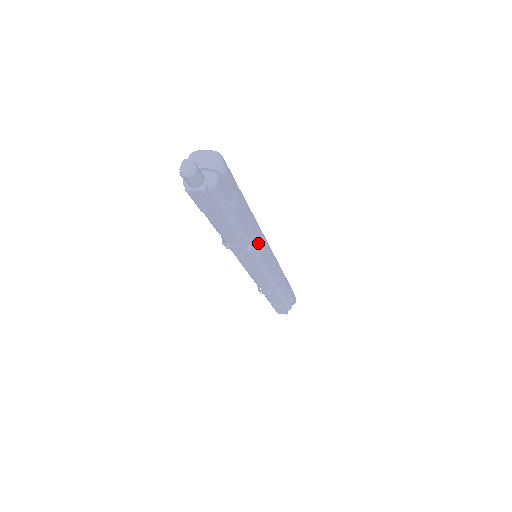
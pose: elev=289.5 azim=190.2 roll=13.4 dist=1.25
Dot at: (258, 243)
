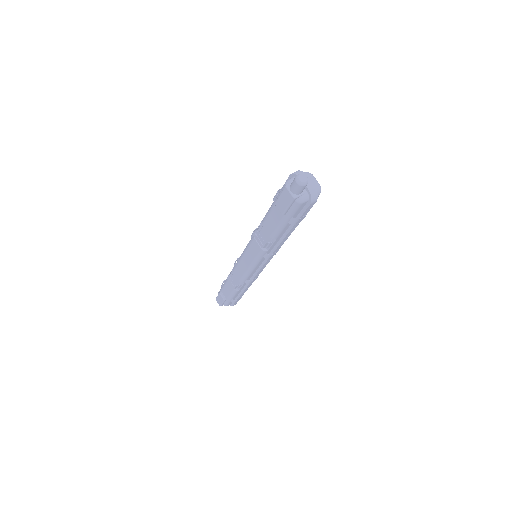
Dot at: (270, 252)
